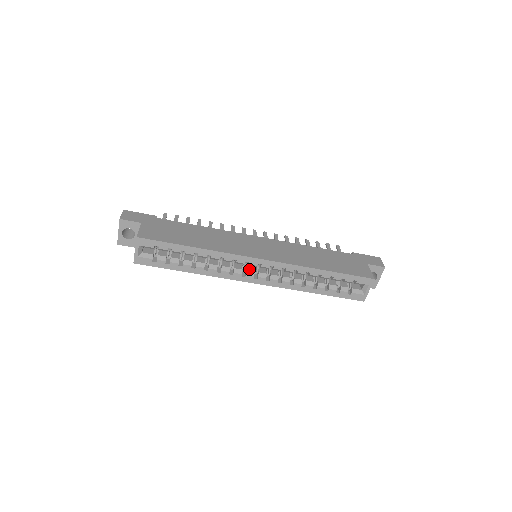
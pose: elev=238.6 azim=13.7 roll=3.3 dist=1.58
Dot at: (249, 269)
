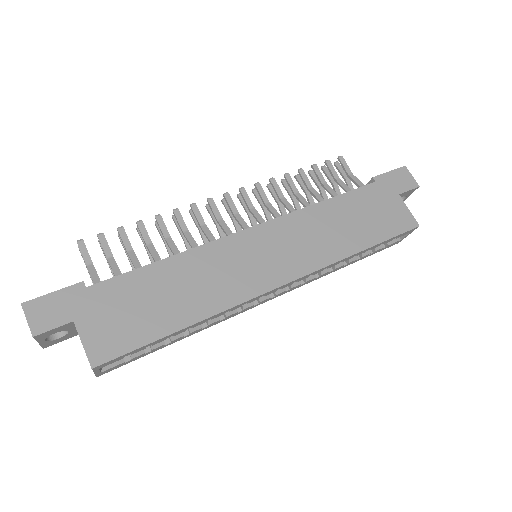
Dot at: occluded
